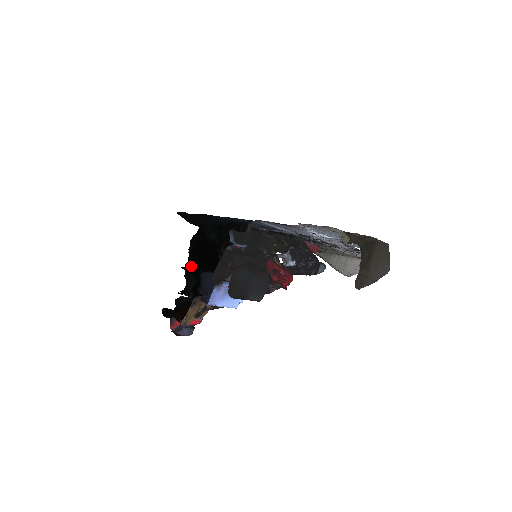
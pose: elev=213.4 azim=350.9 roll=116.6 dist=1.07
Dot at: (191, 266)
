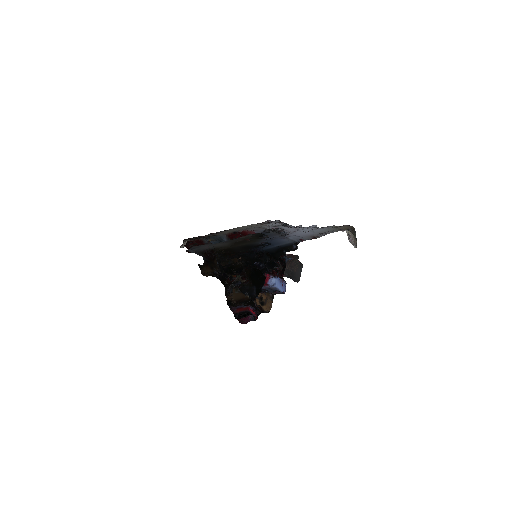
Dot at: (254, 283)
